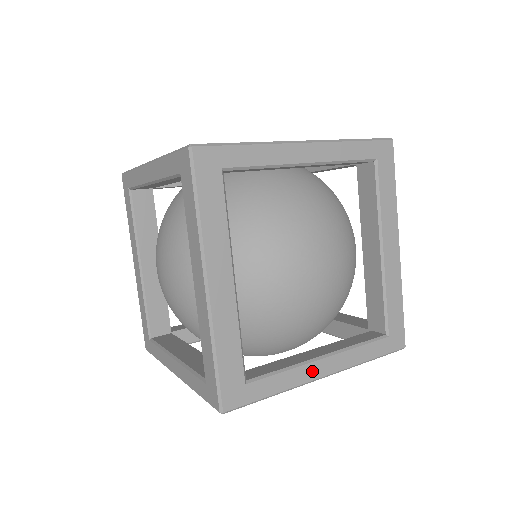
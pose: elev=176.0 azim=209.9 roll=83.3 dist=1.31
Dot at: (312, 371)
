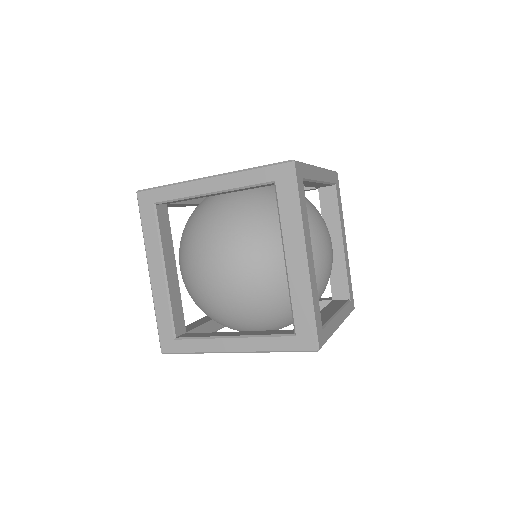
Dot at: (222, 345)
